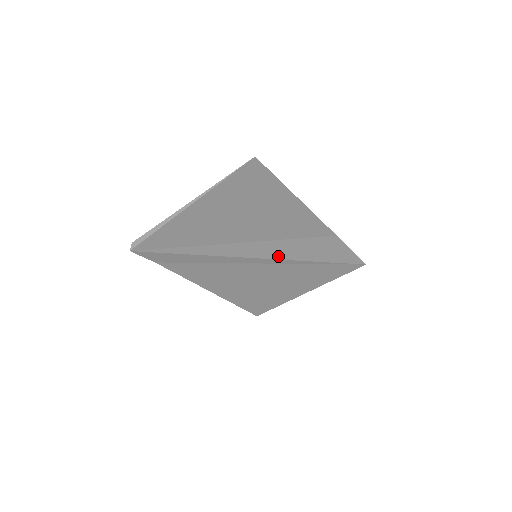
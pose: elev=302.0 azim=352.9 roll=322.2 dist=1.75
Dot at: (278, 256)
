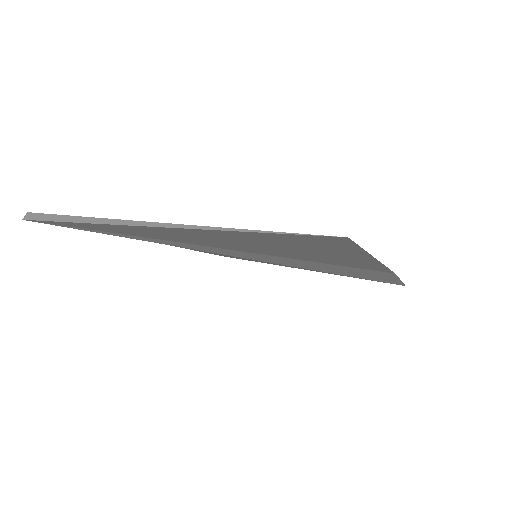
Dot at: (291, 264)
